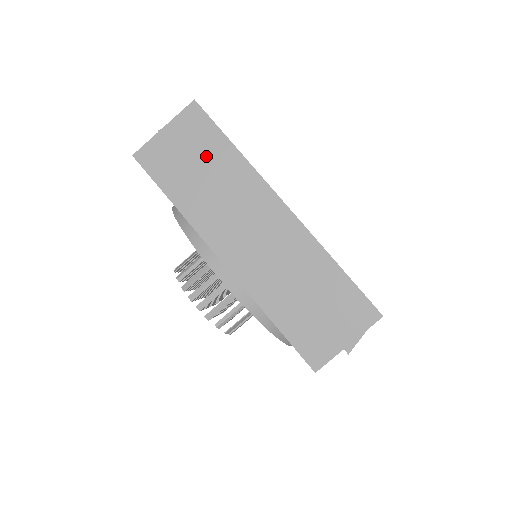
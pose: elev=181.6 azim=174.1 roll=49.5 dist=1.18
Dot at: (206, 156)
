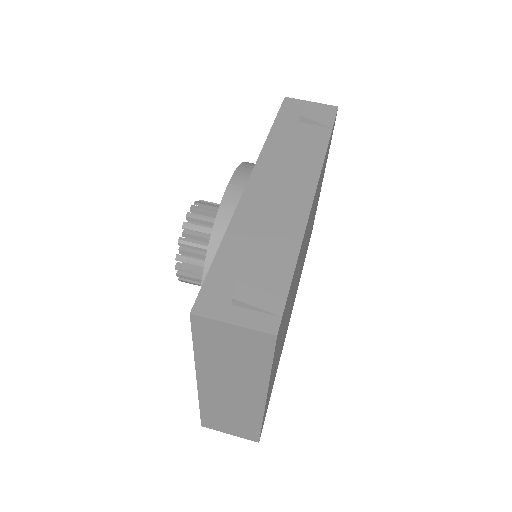
Dot at: (245, 356)
